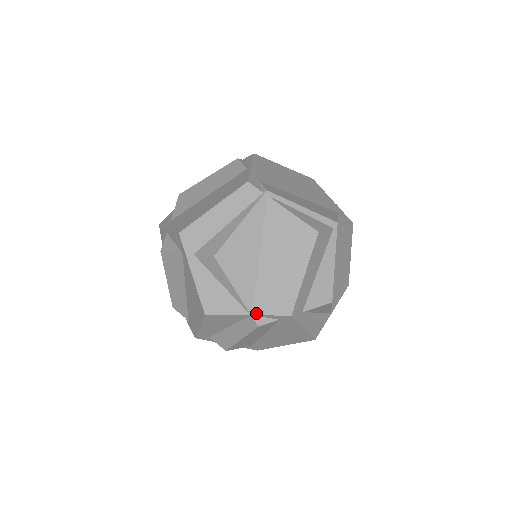
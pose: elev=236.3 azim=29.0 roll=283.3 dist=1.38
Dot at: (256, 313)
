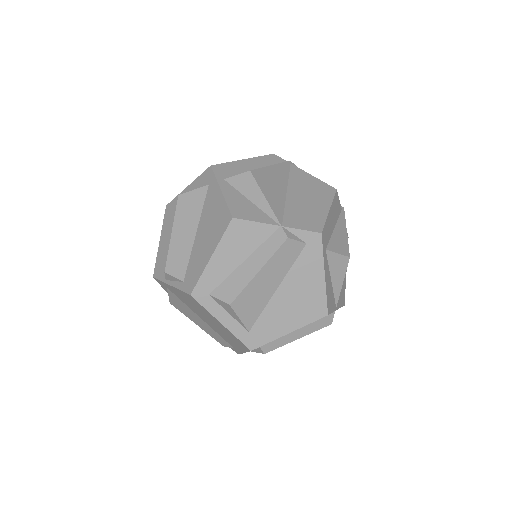
Dot at: (286, 225)
